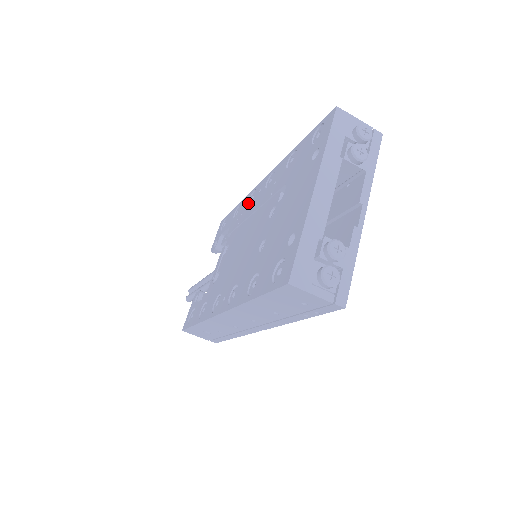
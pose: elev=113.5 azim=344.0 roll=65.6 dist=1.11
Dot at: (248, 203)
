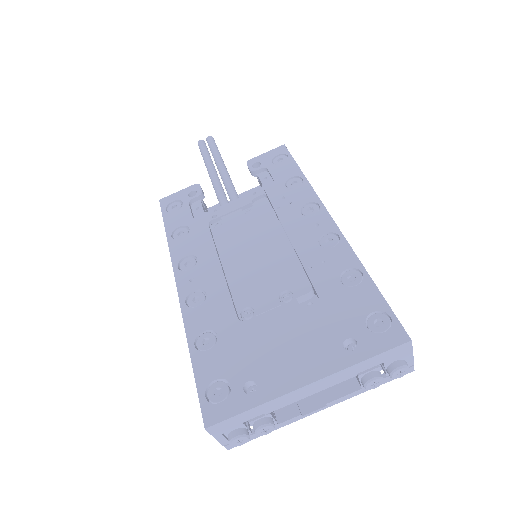
Dot at: (303, 206)
